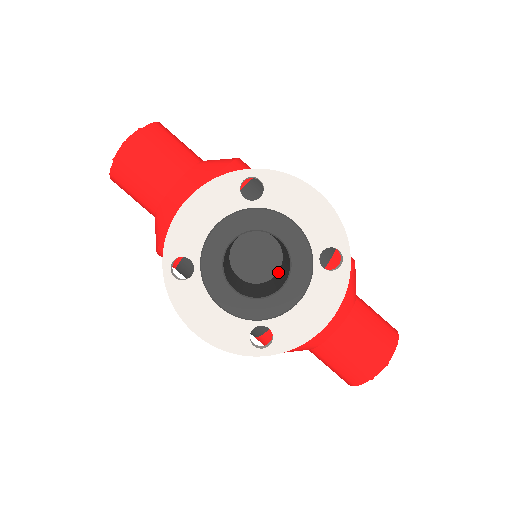
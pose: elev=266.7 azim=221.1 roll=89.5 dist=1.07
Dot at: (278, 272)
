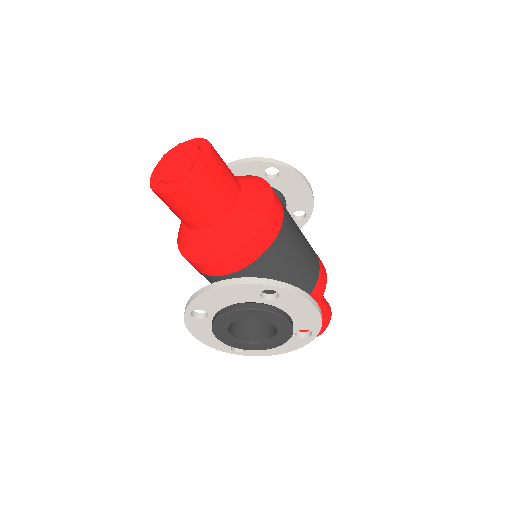
Dot at: occluded
